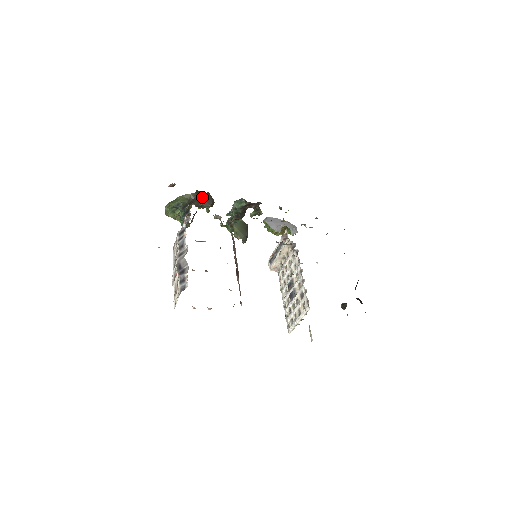
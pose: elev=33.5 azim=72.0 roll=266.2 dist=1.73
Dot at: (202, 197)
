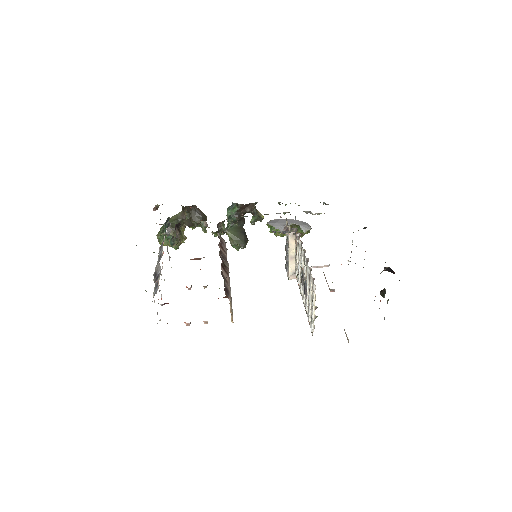
Dot at: occluded
